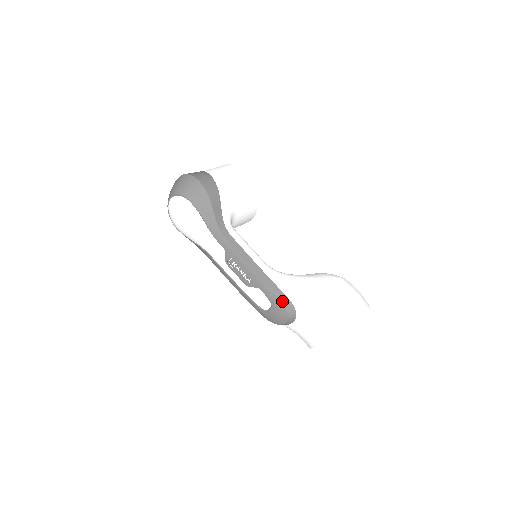
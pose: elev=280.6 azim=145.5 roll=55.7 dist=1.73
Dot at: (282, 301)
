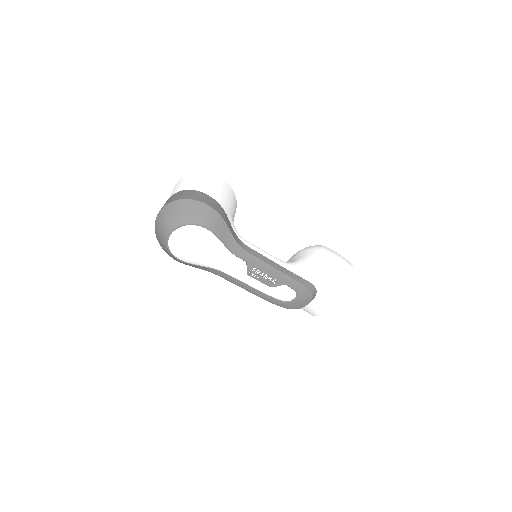
Dot at: (307, 287)
